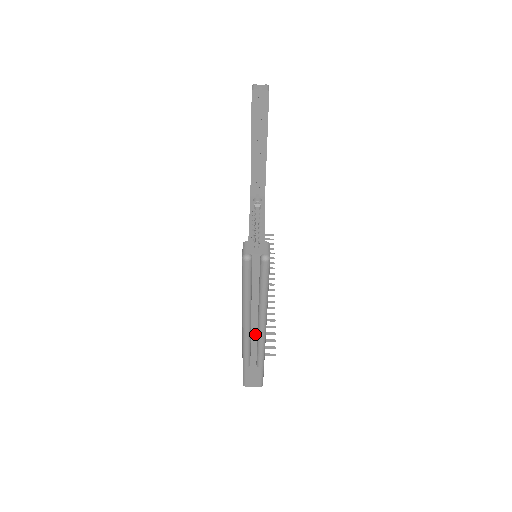
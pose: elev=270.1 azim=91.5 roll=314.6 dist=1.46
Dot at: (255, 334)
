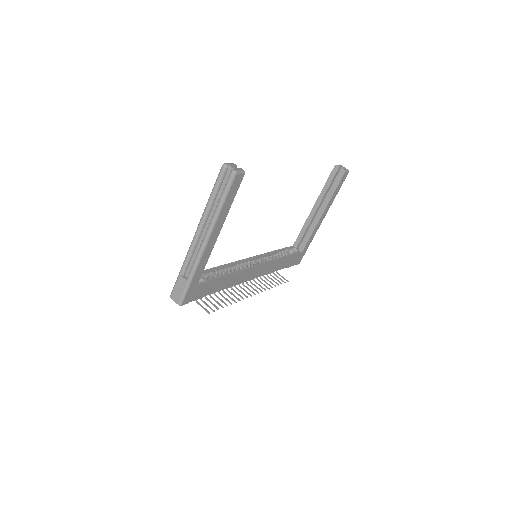
Dot at: (200, 245)
